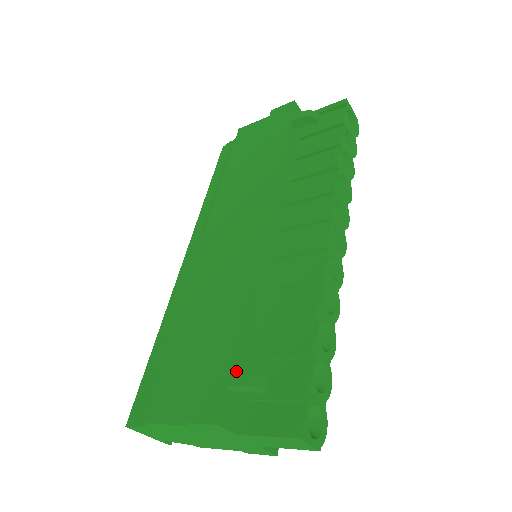
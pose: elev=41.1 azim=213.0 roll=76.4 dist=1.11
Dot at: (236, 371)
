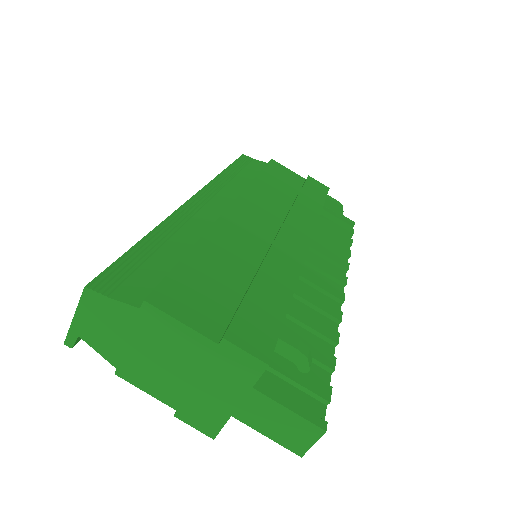
Dot at: occluded
